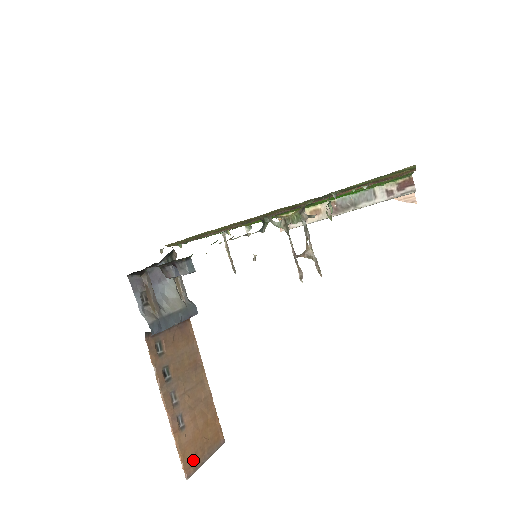
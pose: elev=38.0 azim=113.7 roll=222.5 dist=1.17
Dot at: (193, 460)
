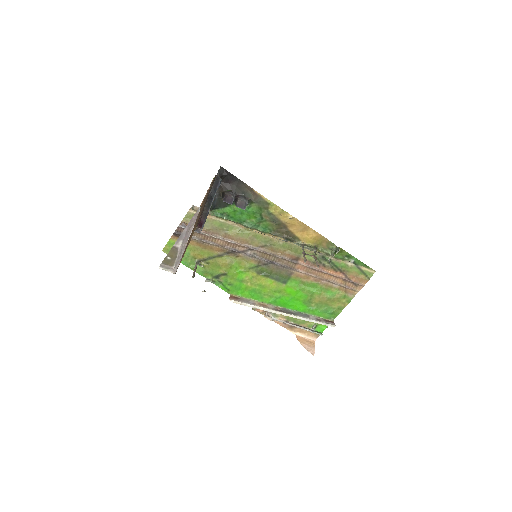
Dot at: occluded
